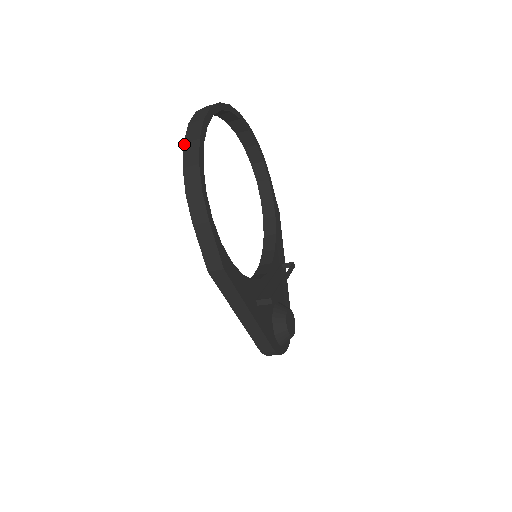
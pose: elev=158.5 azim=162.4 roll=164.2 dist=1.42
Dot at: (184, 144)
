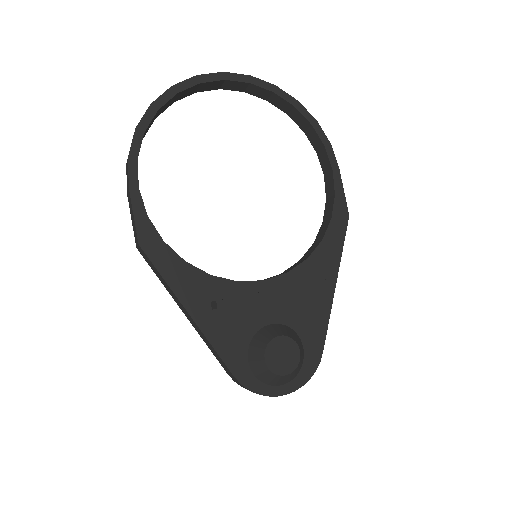
Dot at: occluded
